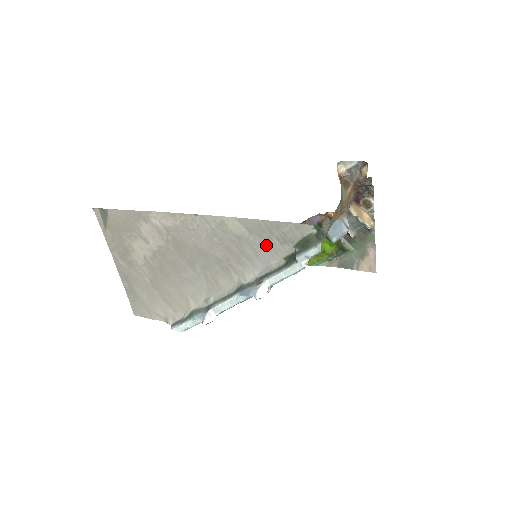
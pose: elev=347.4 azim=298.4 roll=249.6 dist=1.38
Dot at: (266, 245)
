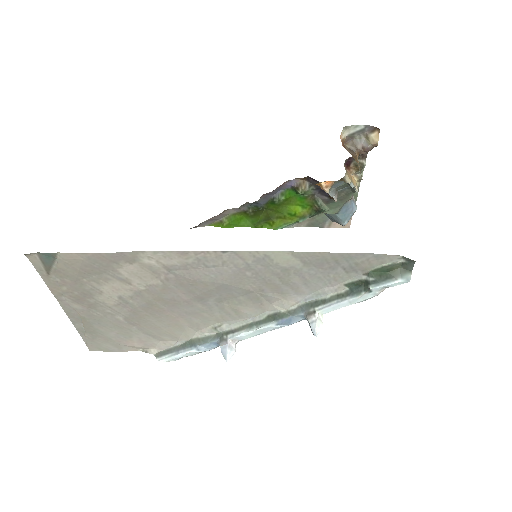
Dot at: (324, 274)
